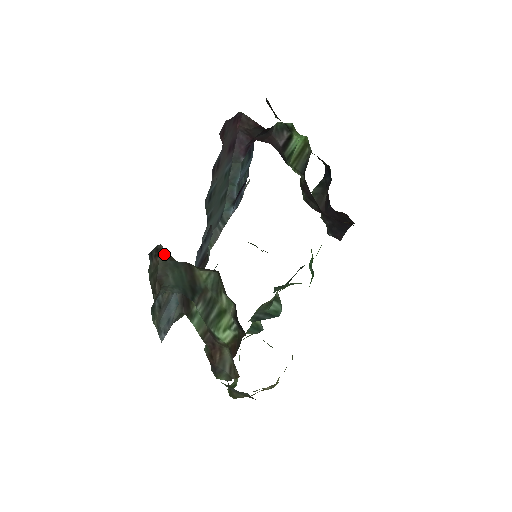
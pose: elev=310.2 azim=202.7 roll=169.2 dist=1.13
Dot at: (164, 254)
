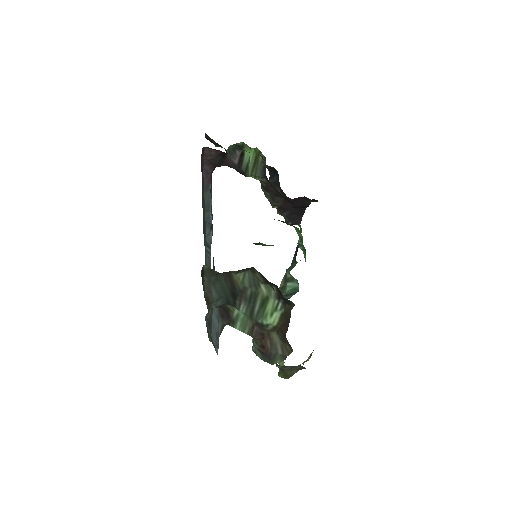
Dot at: (207, 272)
